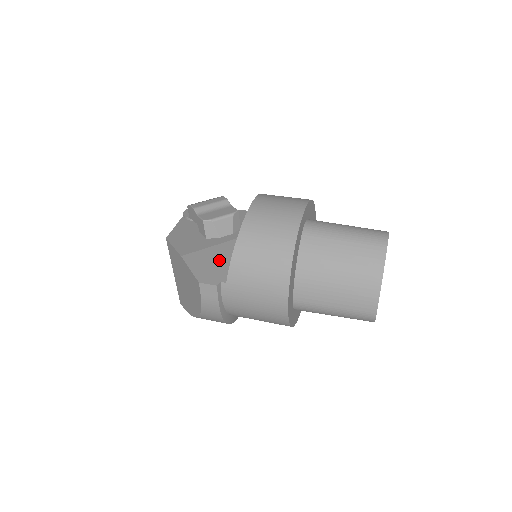
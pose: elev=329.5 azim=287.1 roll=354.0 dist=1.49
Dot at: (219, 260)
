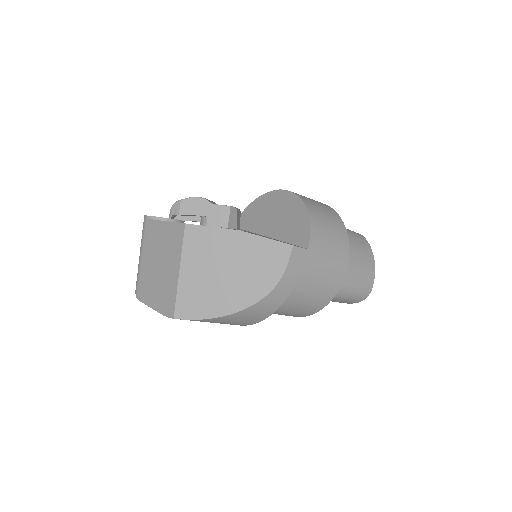
Dot at: occluded
